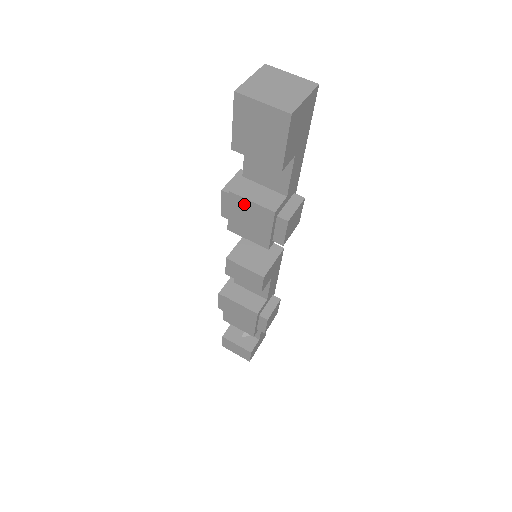
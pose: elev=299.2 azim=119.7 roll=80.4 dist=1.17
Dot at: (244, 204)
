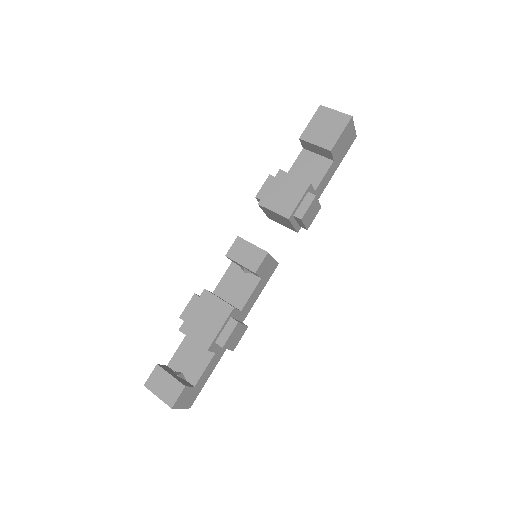
Dot at: (287, 179)
